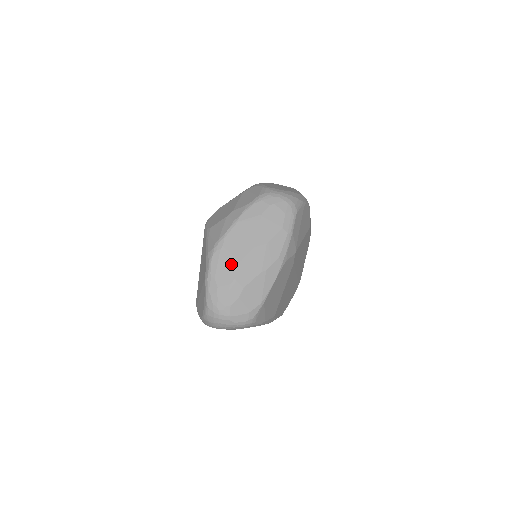
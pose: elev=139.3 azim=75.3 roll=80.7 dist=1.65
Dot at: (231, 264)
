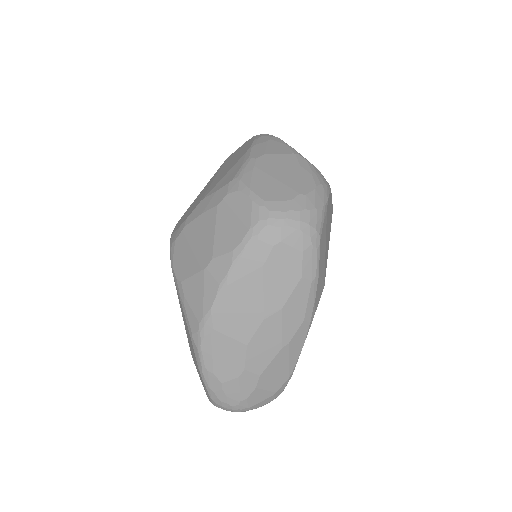
Dot at: (233, 351)
